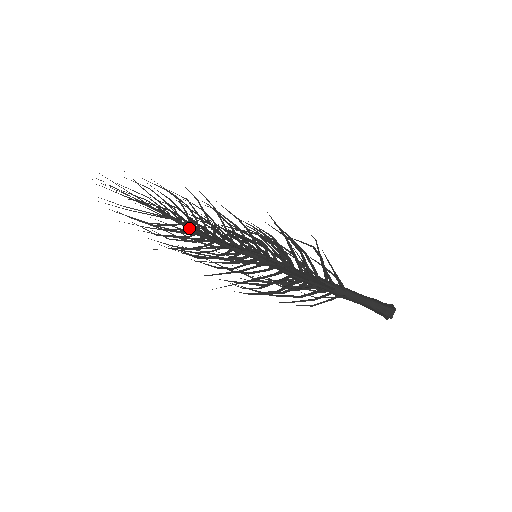
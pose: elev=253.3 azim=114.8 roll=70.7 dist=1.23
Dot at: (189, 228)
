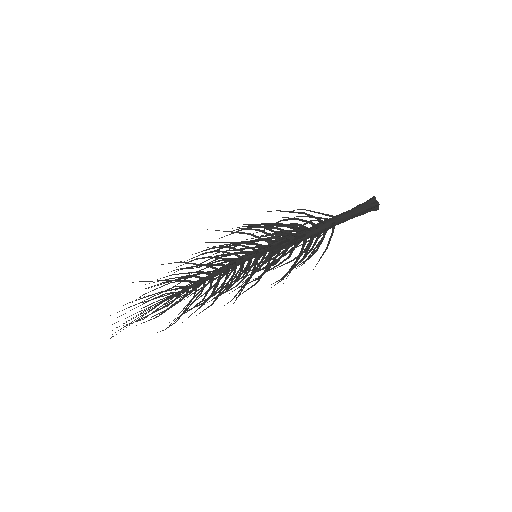
Dot at: (195, 283)
